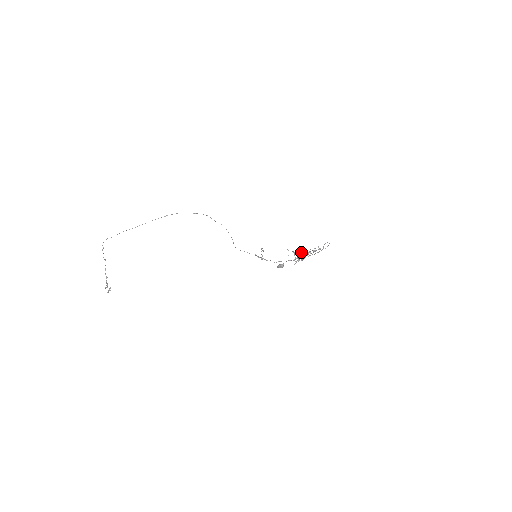
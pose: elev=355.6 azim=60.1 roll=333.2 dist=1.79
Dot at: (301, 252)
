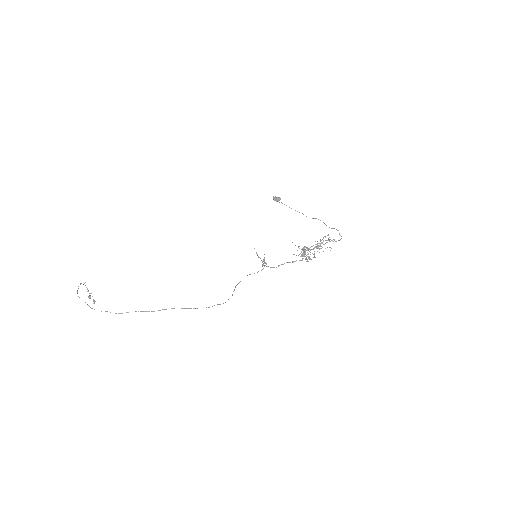
Dot at: occluded
